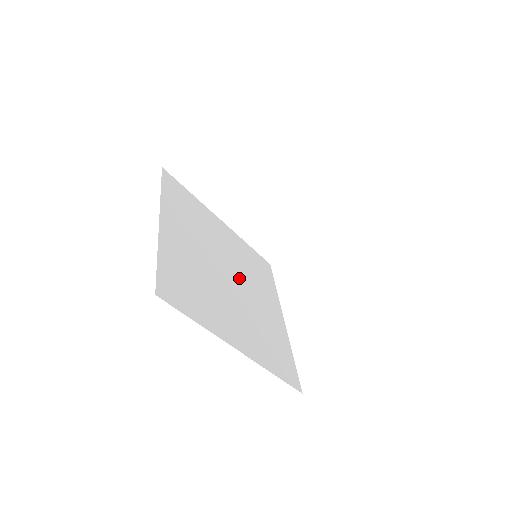
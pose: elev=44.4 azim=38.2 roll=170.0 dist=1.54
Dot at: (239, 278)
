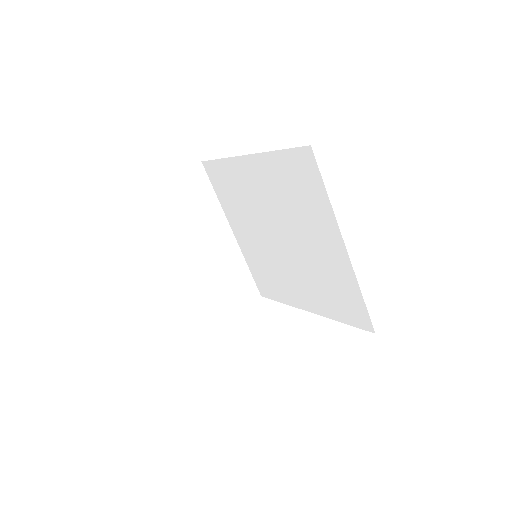
Dot at: occluded
